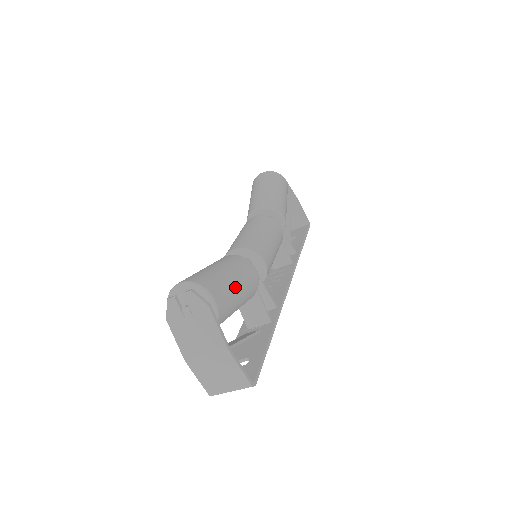
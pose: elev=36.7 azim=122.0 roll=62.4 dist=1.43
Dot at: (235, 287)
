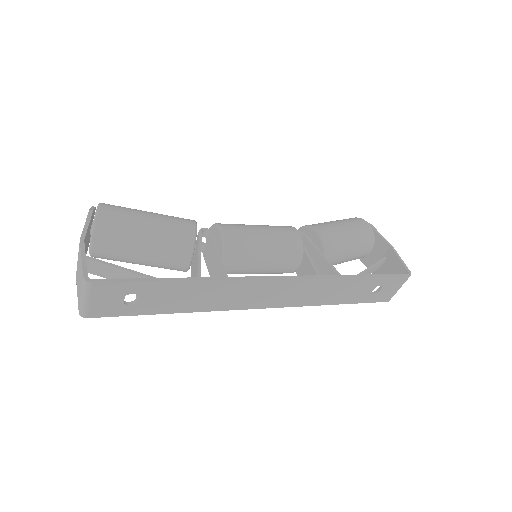
Dot at: (142, 217)
